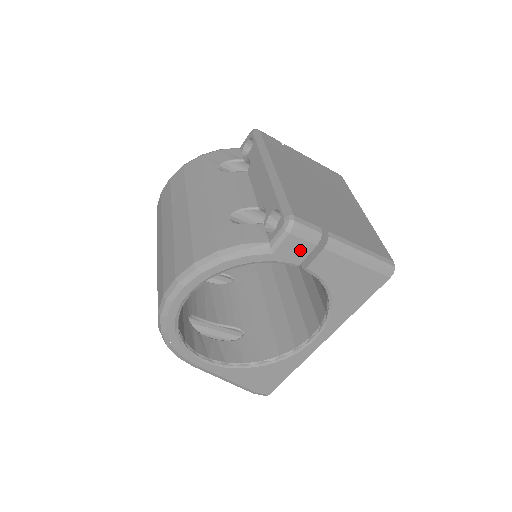
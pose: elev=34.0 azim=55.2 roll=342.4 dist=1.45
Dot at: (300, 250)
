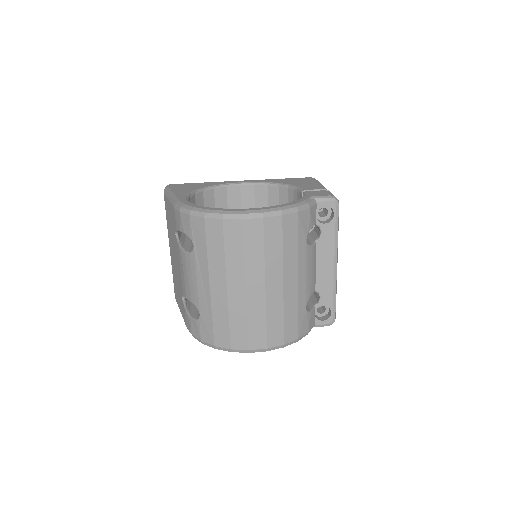
Dot at: occluded
